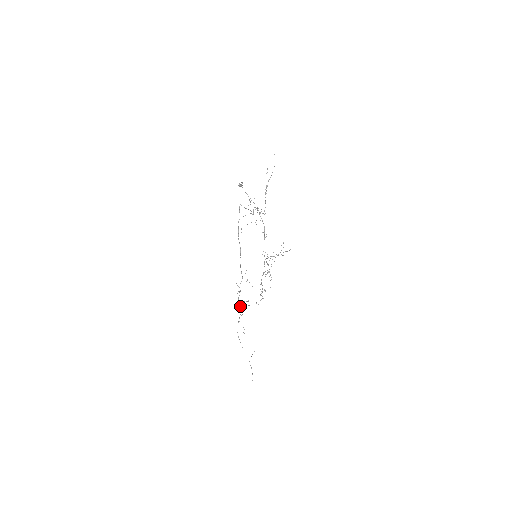
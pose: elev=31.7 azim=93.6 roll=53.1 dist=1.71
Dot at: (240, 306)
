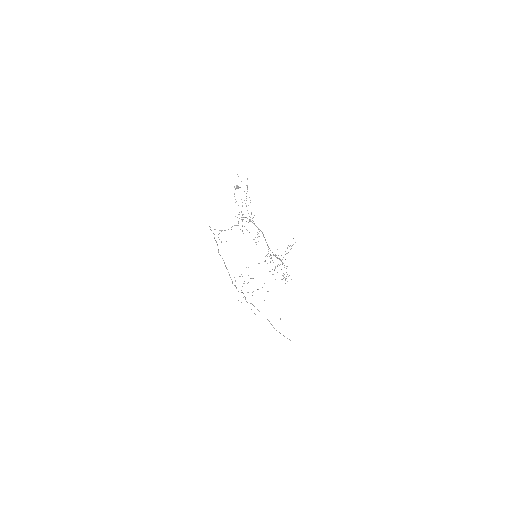
Dot at: occluded
